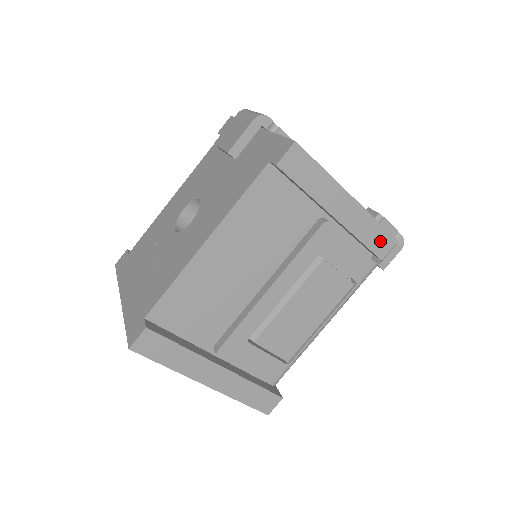
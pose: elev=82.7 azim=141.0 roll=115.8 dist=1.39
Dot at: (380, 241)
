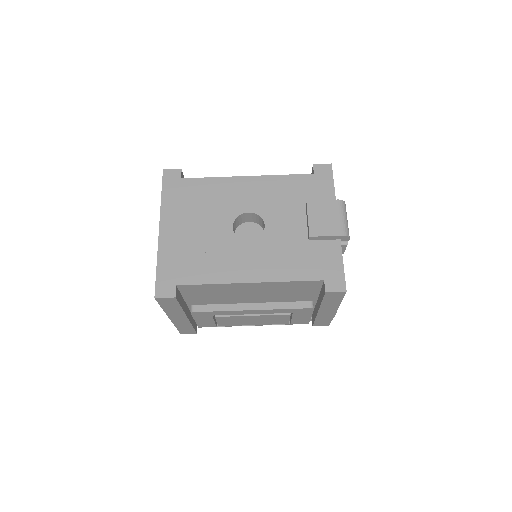
Dot at: (323, 323)
